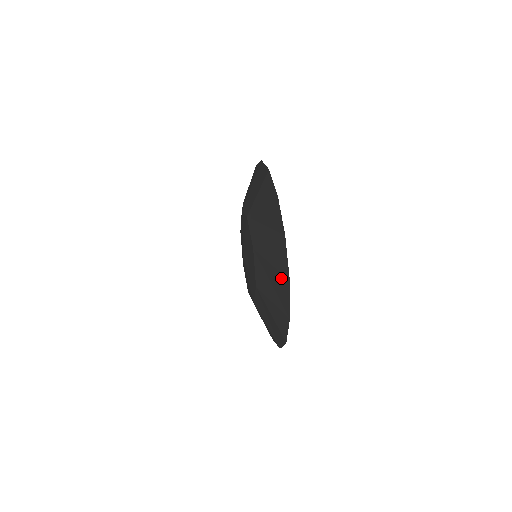
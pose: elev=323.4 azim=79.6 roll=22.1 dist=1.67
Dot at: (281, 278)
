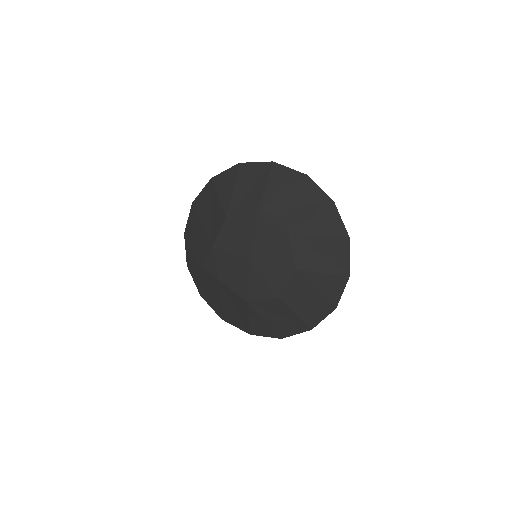
Dot at: (300, 186)
